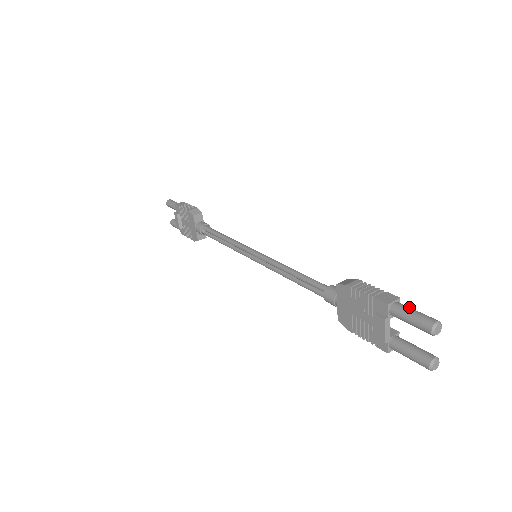
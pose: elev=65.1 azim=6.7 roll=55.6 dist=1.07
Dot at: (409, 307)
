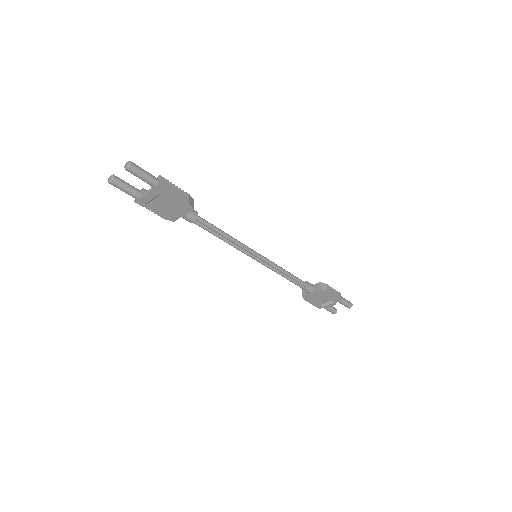
Dot at: (344, 298)
